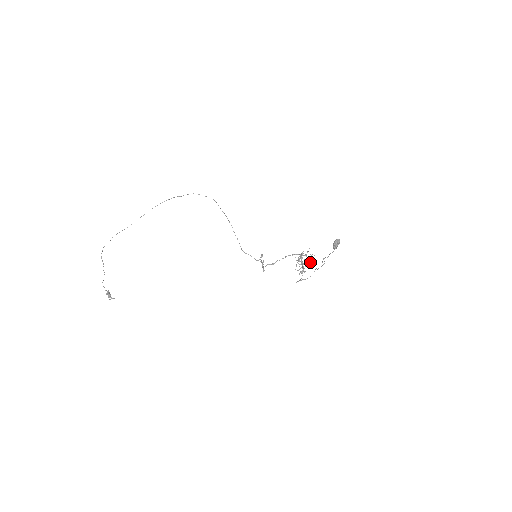
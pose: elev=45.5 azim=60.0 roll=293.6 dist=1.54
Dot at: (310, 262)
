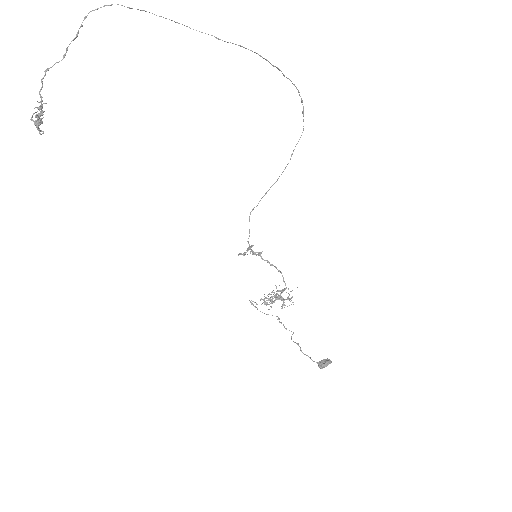
Dot at: occluded
